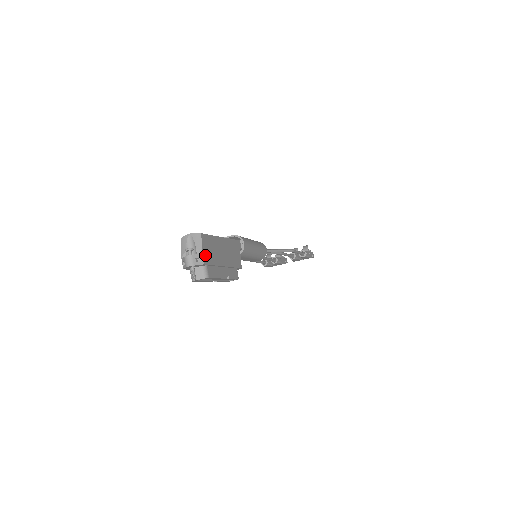
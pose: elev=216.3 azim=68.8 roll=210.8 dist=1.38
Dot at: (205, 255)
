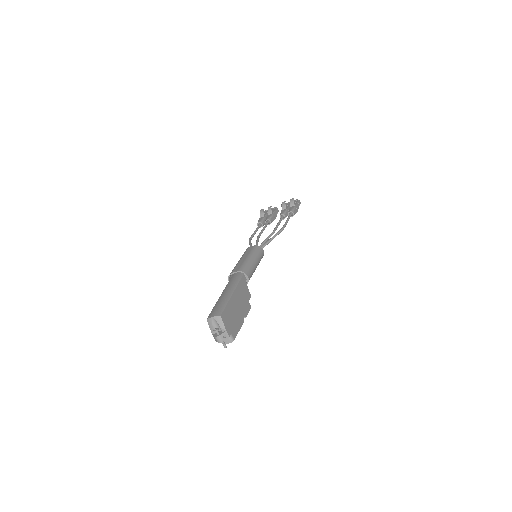
Dot at: (228, 329)
